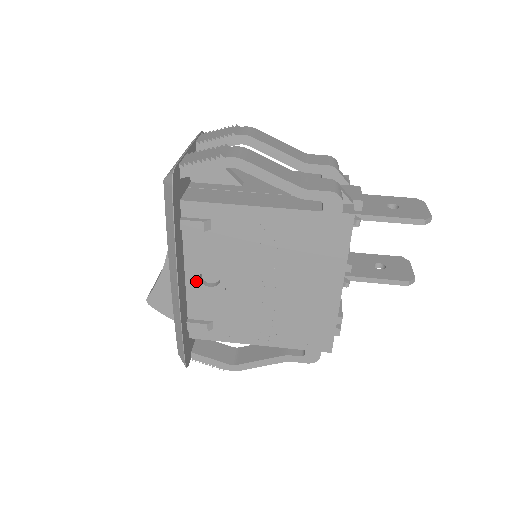
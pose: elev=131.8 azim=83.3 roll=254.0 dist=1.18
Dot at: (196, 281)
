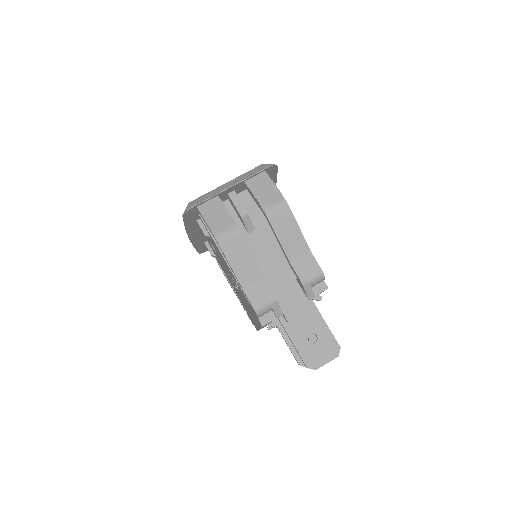
Dot at: (208, 239)
